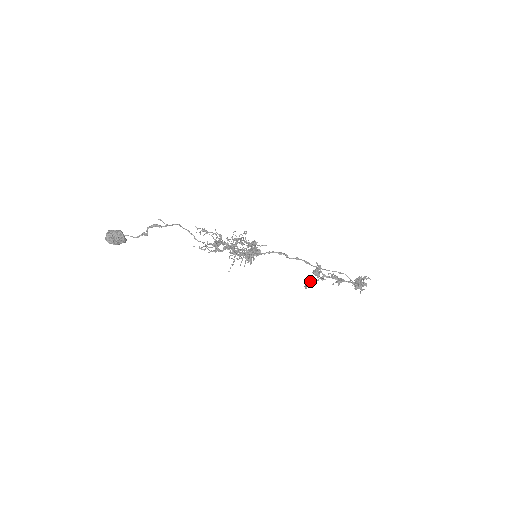
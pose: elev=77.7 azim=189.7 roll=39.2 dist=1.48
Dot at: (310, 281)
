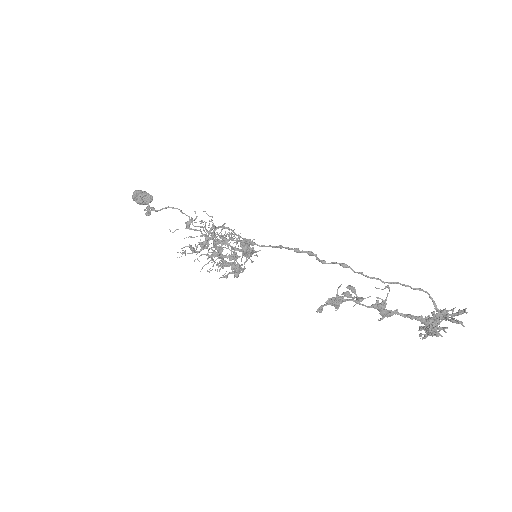
Dot at: occluded
